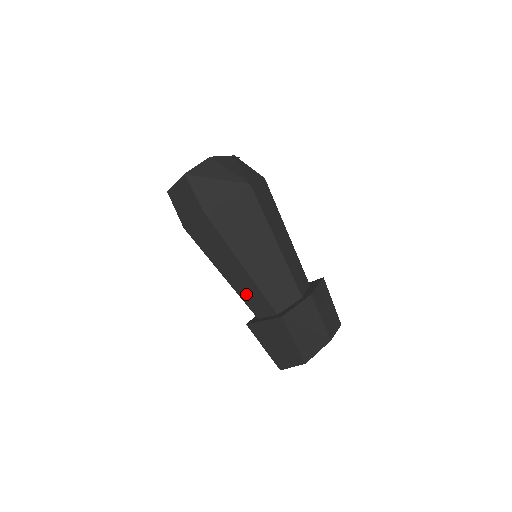
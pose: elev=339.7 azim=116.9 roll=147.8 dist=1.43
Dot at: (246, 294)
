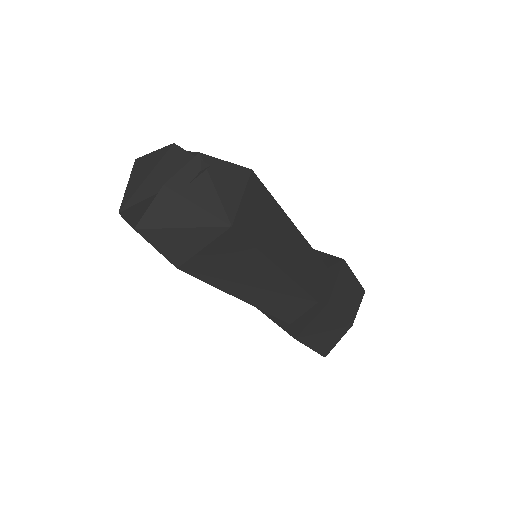
Dot at: occluded
